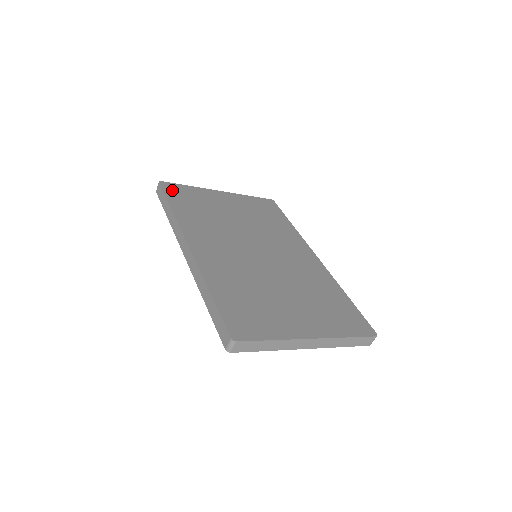
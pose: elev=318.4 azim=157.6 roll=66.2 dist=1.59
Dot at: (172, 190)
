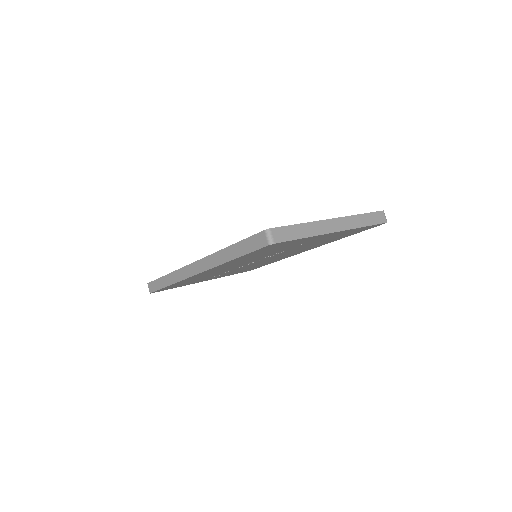
Dot at: occluded
